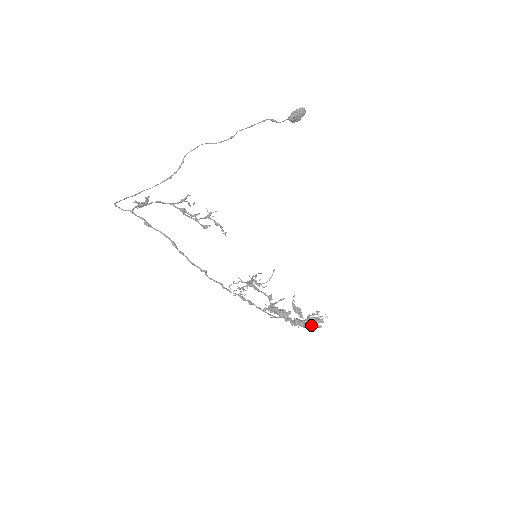
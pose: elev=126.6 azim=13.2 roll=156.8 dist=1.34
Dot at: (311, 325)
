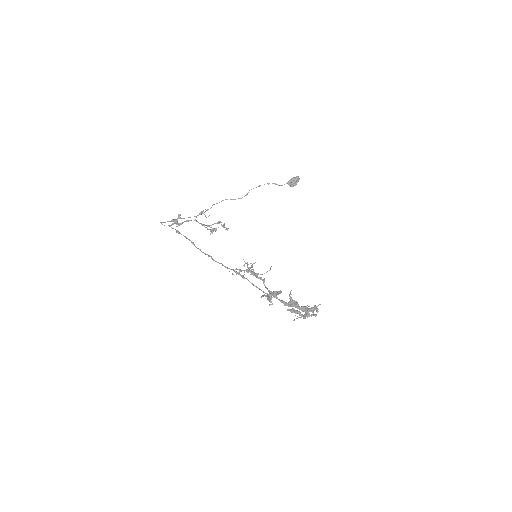
Dot at: occluded
